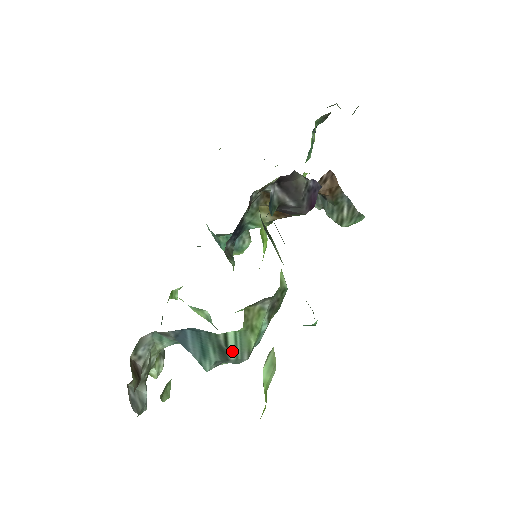
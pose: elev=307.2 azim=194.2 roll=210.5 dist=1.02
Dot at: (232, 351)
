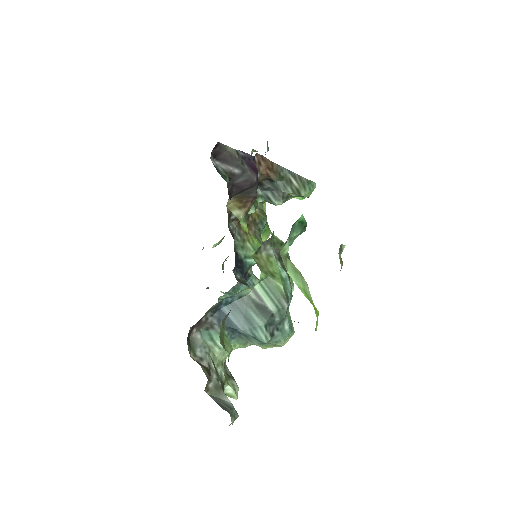
Dot at: (269, 303)
